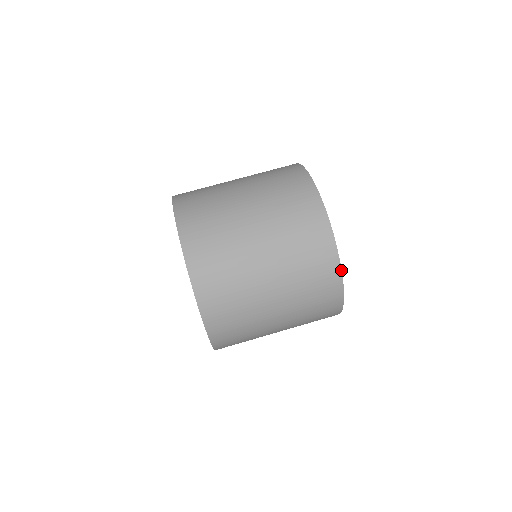
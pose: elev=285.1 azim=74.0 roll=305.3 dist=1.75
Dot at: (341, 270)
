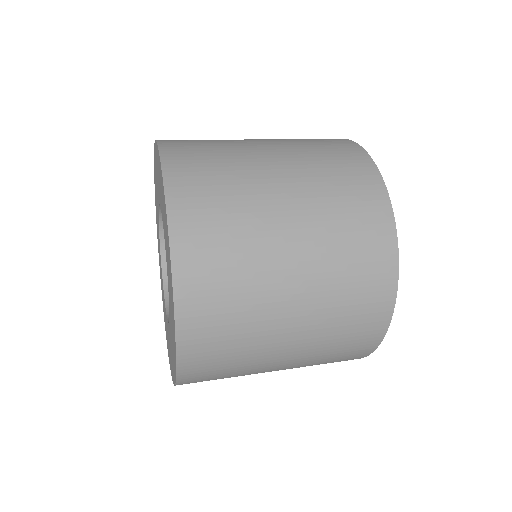
Dot at: (396, 235)
